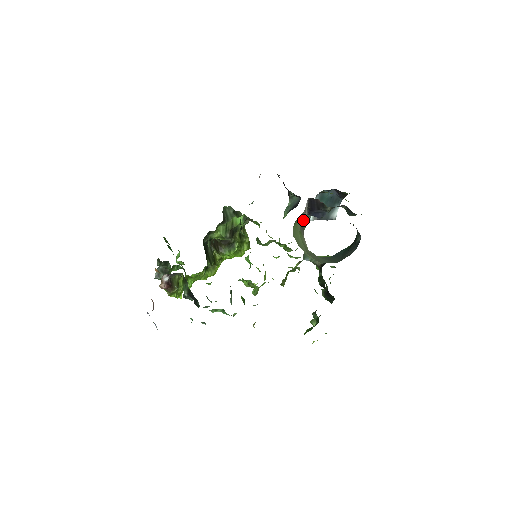
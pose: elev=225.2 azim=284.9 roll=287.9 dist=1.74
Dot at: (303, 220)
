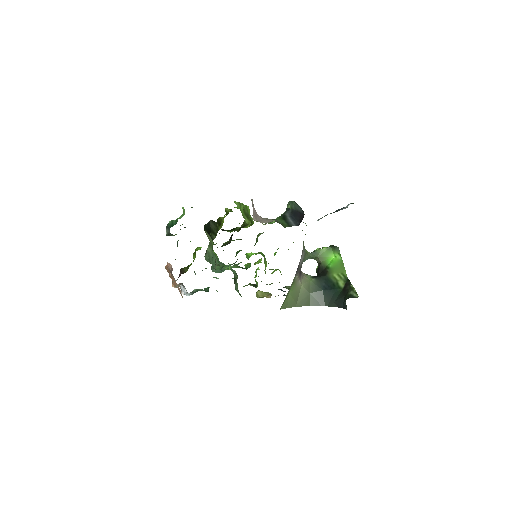
Dot at: (298, 265)
